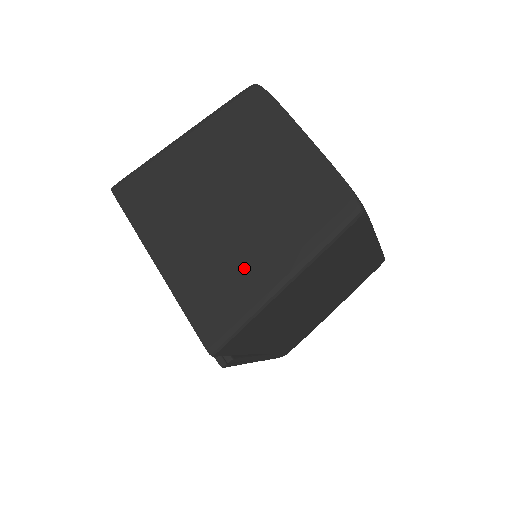
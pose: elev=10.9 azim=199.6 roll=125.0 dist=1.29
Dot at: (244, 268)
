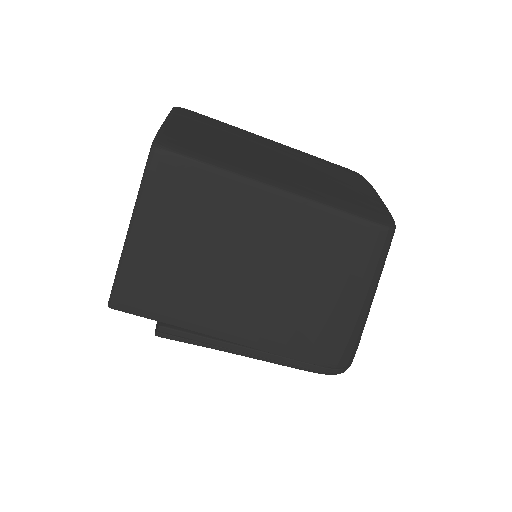
Dot at: occluded
